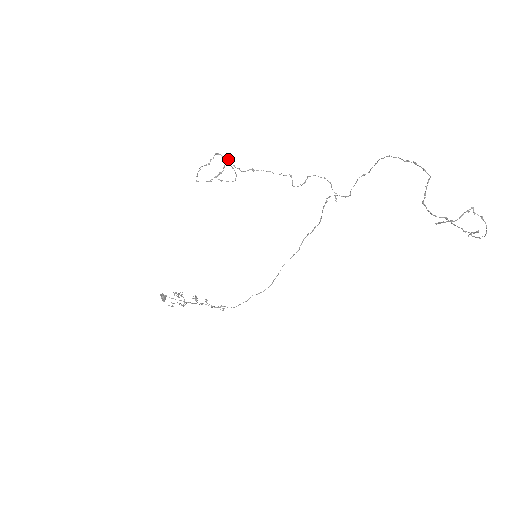
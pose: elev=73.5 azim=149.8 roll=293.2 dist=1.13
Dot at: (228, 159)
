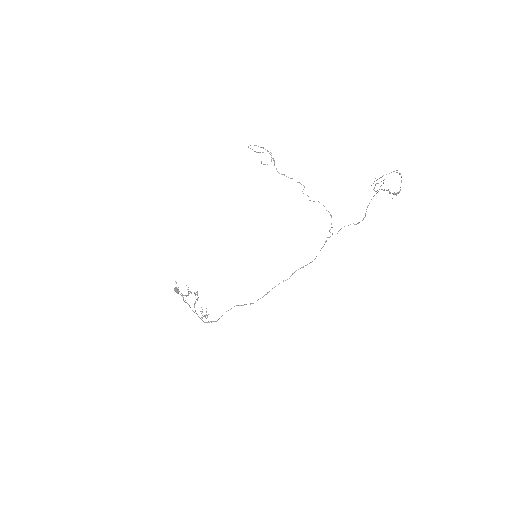
Dot at: (274, 160)
